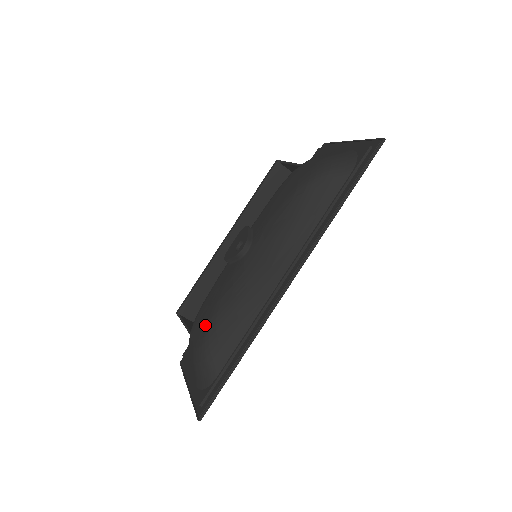
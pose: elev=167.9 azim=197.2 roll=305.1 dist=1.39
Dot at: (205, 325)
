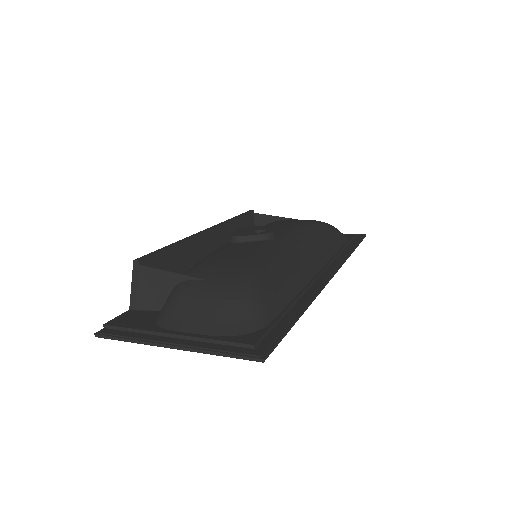
Dot at: (245, 267)
